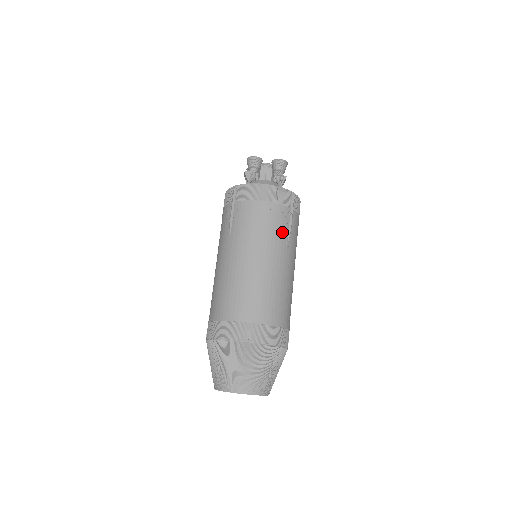
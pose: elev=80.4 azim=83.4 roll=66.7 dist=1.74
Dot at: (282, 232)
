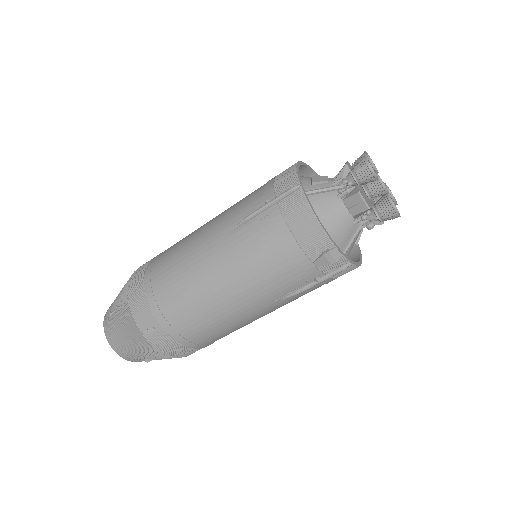
Dot at: (284, 288)
